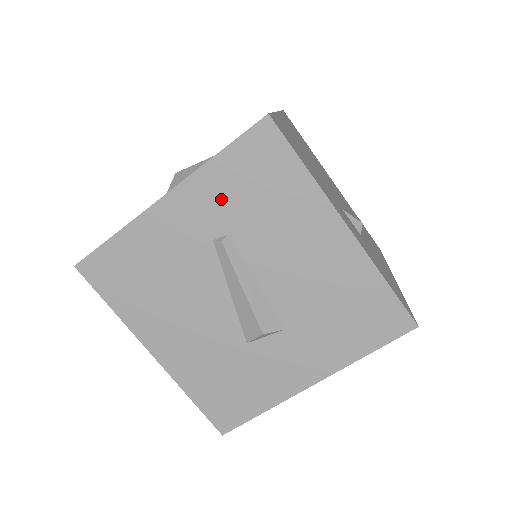
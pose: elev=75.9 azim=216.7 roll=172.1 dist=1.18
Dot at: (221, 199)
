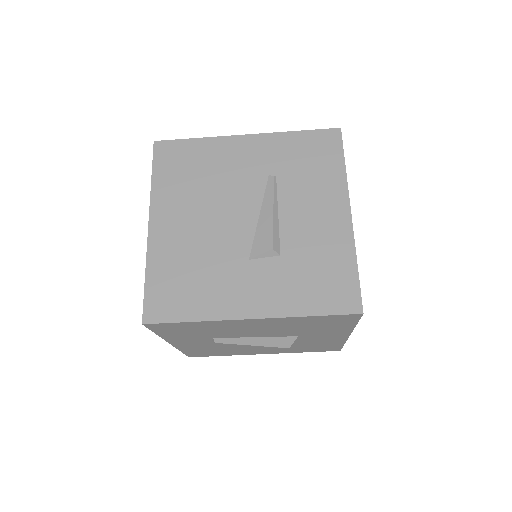
Dot at: (188, 337)
